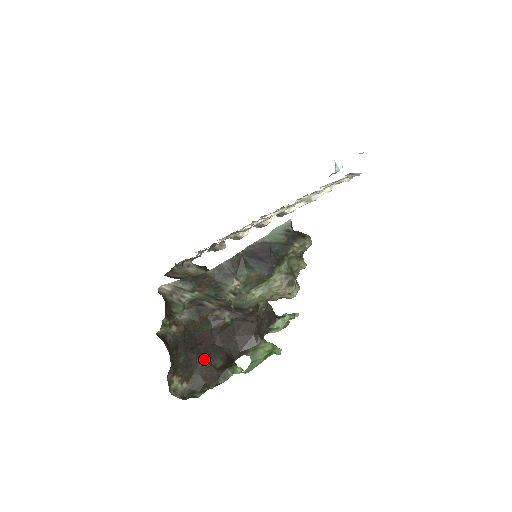
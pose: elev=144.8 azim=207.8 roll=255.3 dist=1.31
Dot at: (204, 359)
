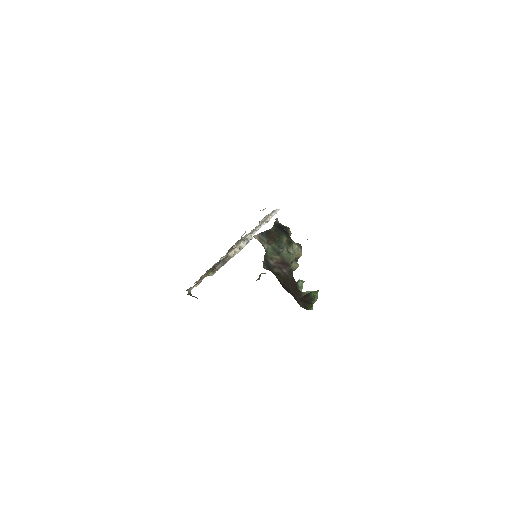
Dot at: (292, 294)
